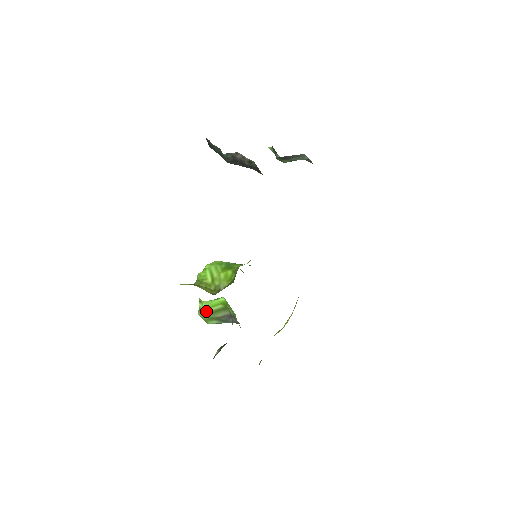
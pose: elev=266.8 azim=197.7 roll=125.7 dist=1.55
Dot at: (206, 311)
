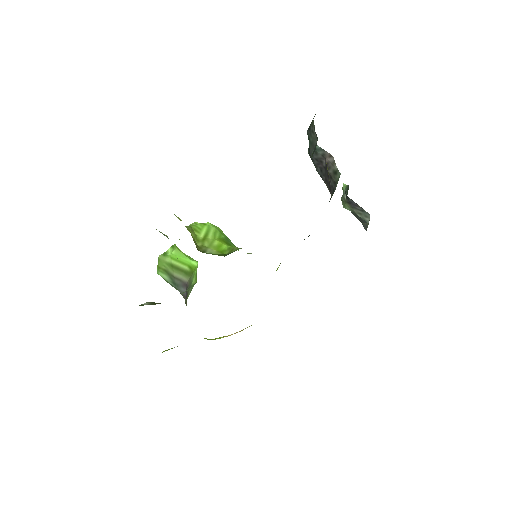
Dot at: (169, 260)
